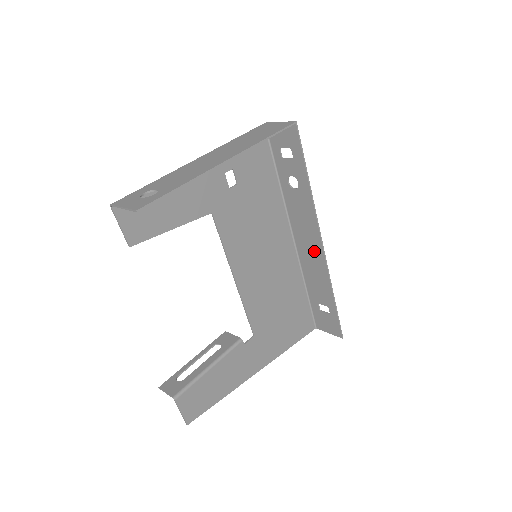
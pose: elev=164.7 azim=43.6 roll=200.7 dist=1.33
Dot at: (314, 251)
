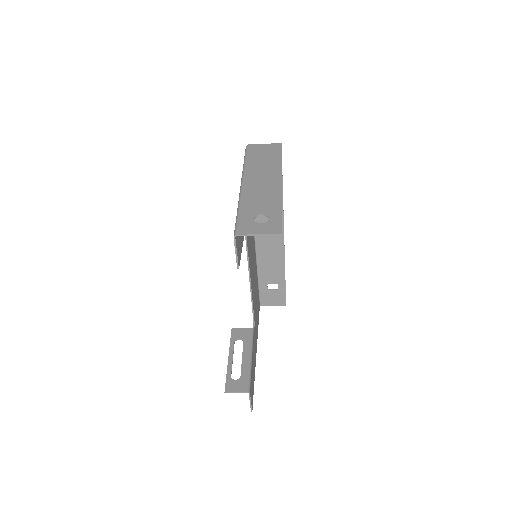
Dot at: (274, 242)
